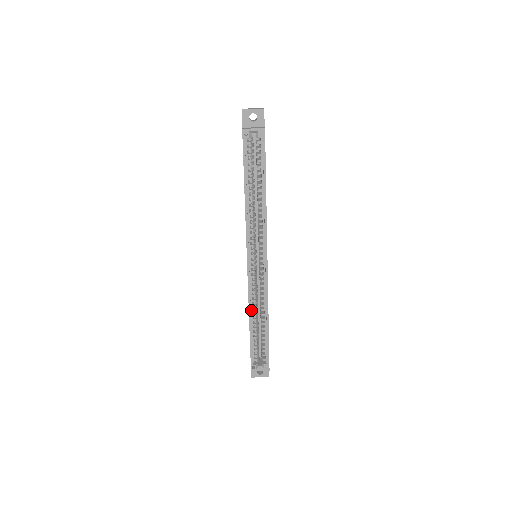
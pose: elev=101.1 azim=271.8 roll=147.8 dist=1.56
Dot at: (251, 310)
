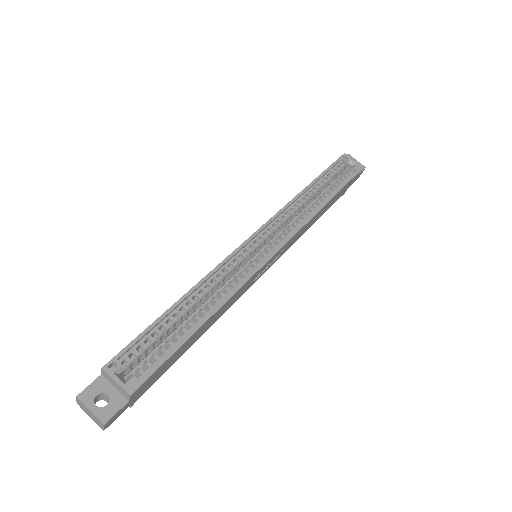
Dot at: (202, 286)
